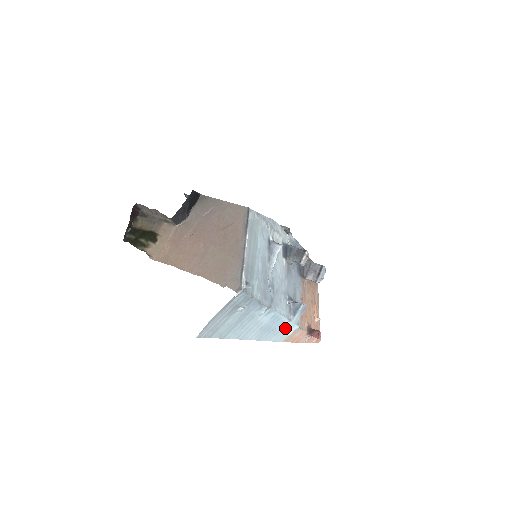
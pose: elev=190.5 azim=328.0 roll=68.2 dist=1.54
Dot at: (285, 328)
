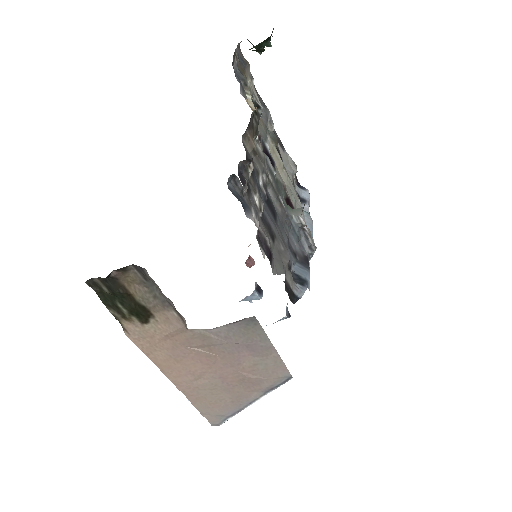
Dot at: occluded
